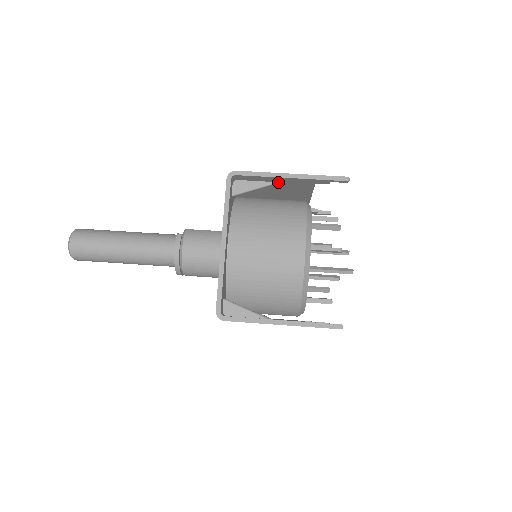
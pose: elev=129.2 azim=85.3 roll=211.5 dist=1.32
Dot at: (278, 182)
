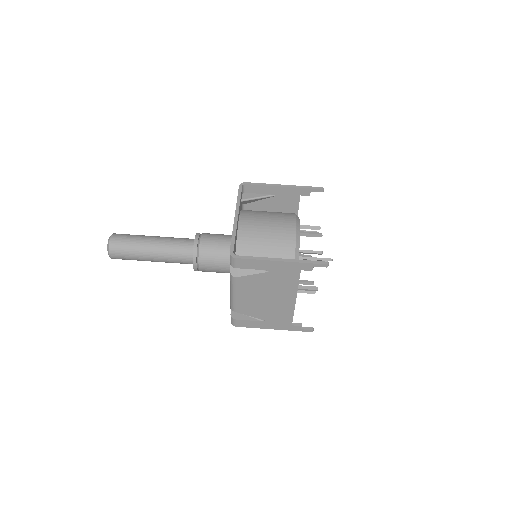
Dot at: (274, 195)
